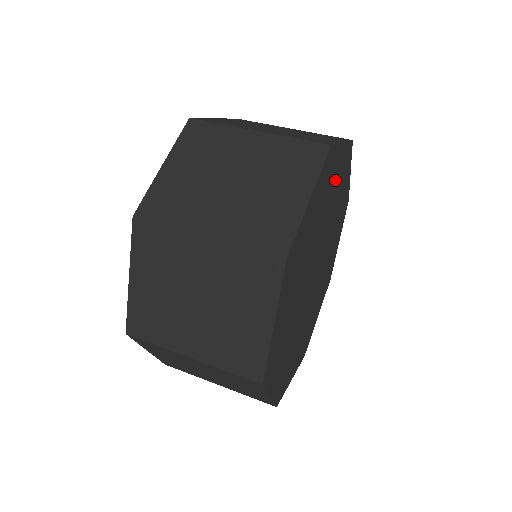
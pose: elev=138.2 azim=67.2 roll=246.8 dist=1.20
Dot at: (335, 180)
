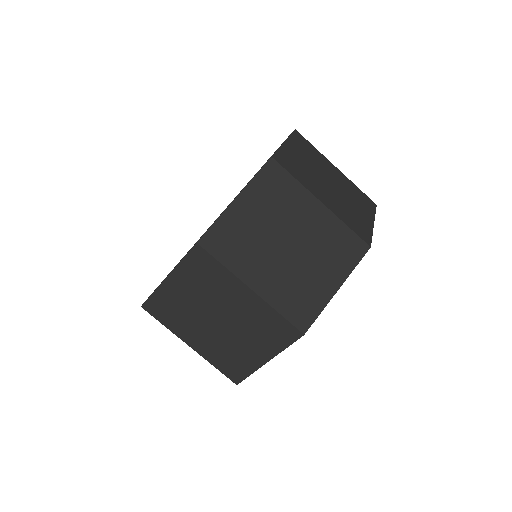
Dot at: occluded
